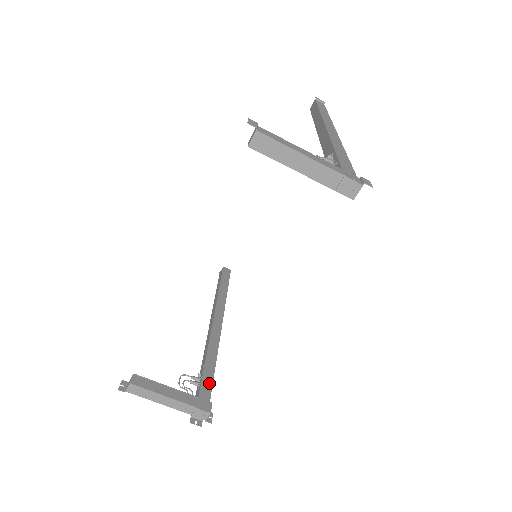
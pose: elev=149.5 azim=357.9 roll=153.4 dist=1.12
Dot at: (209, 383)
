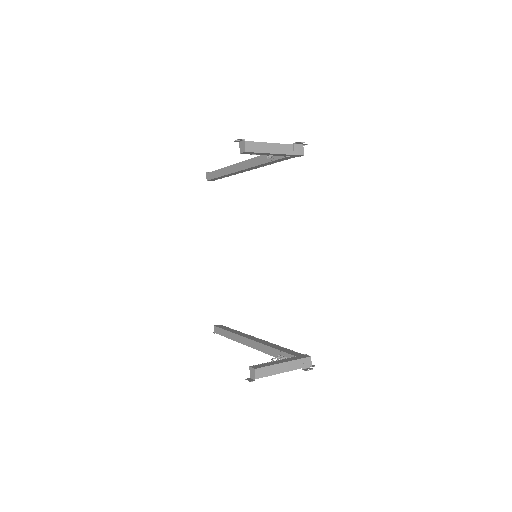
Dot at: (291, 351)
